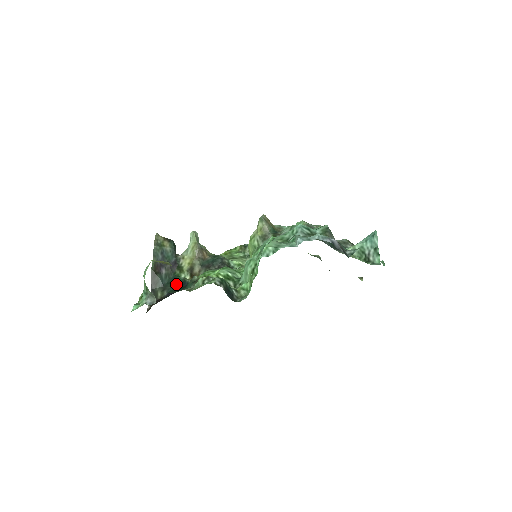
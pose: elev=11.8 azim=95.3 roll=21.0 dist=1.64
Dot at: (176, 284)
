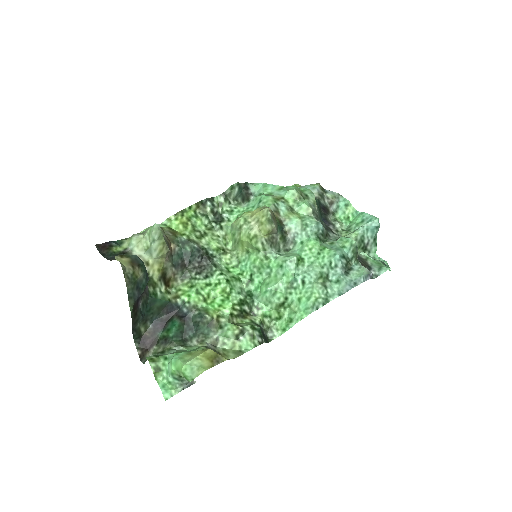
Dot at: (159, 309)
